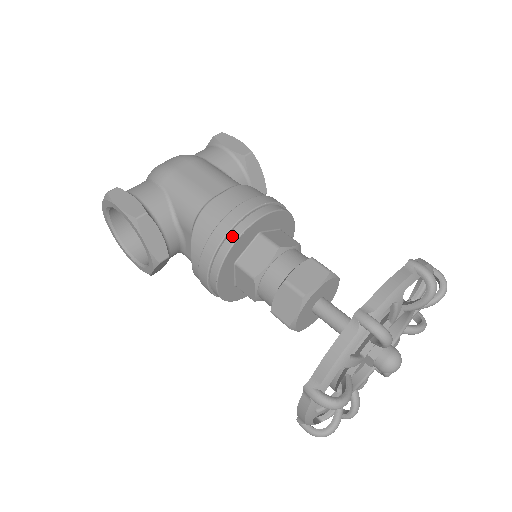
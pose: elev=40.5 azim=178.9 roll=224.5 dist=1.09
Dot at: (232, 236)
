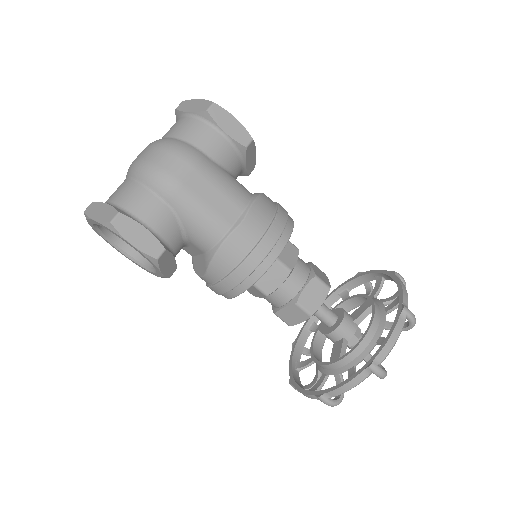
Dot at: (257, 273)
